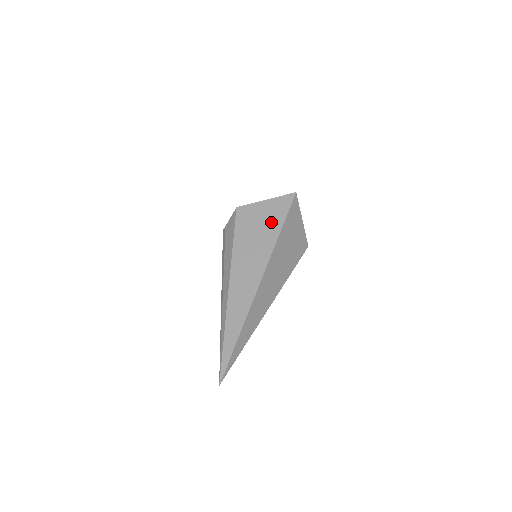
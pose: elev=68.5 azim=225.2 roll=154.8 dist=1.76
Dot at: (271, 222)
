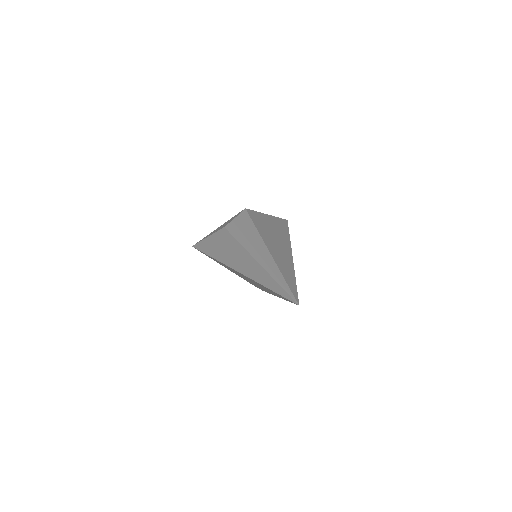
Dot at: (279, 226)
